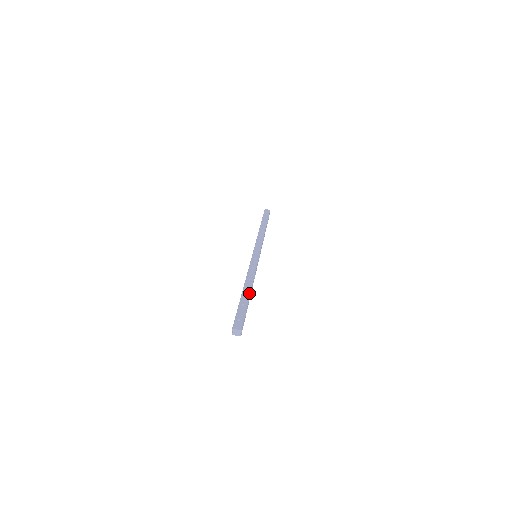
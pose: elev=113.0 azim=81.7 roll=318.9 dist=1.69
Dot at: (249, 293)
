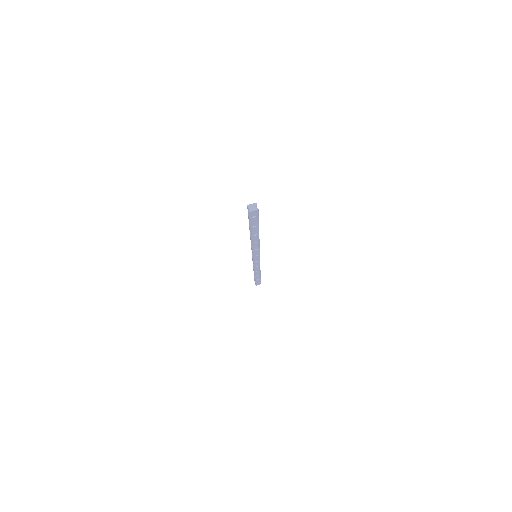
Dot at: occluded
